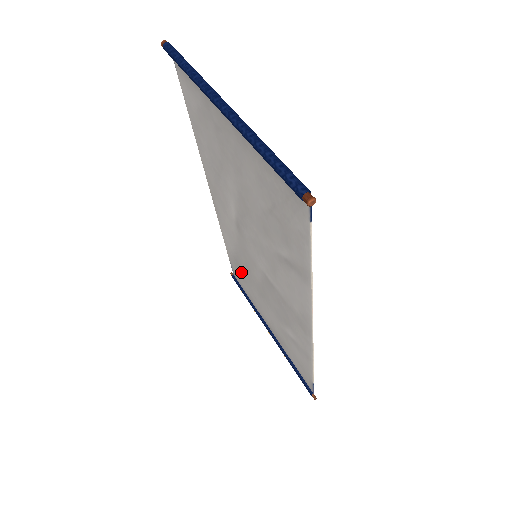
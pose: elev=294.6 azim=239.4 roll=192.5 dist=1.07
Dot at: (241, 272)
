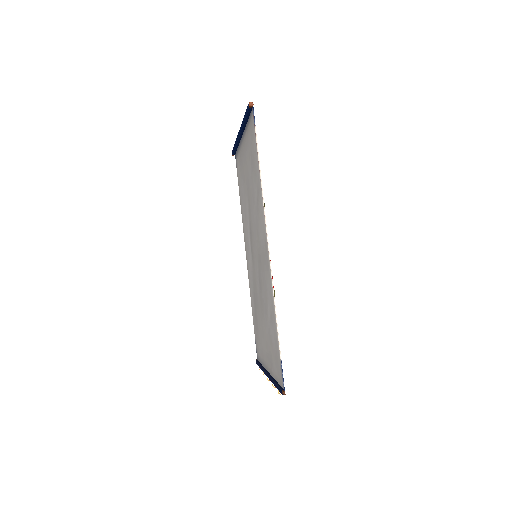
Dot at: (257, 327)
